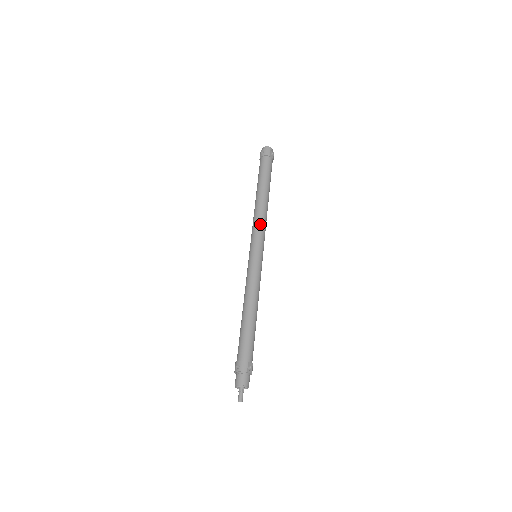
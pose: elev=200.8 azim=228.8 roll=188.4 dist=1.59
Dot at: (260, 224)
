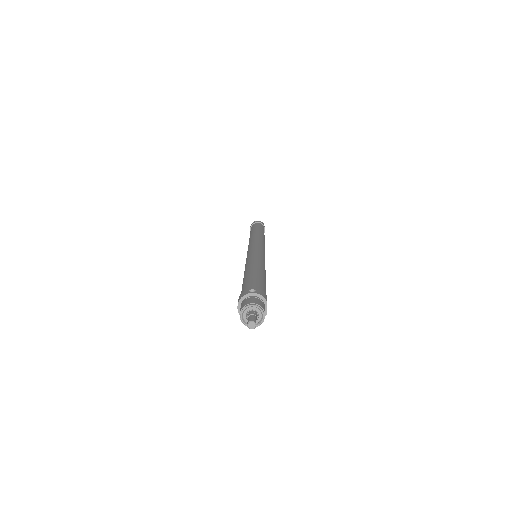
Dot at: (263, 241)
